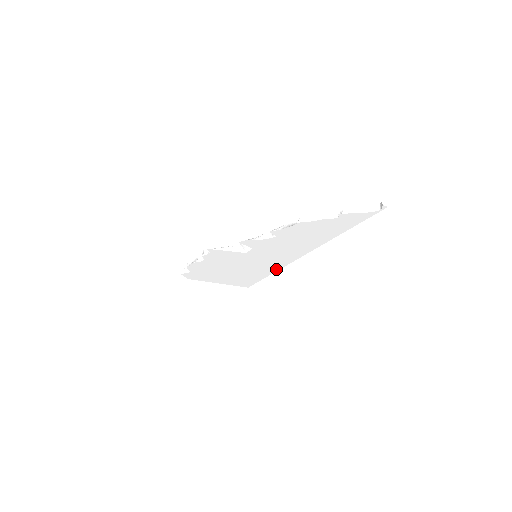
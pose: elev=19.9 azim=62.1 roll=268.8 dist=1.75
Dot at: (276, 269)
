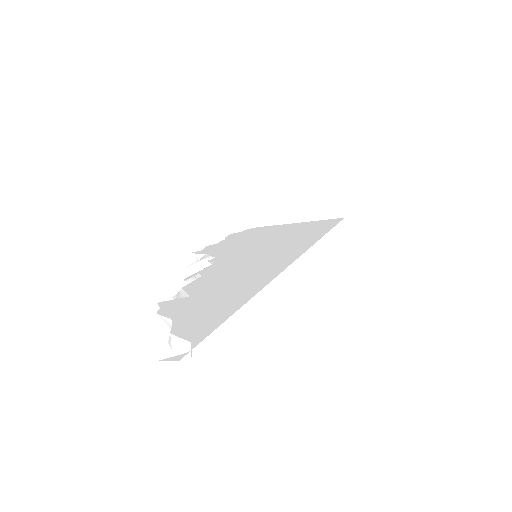
Dot at: occluded
